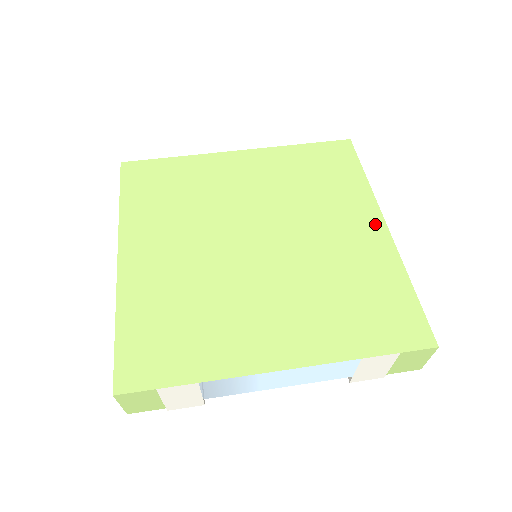
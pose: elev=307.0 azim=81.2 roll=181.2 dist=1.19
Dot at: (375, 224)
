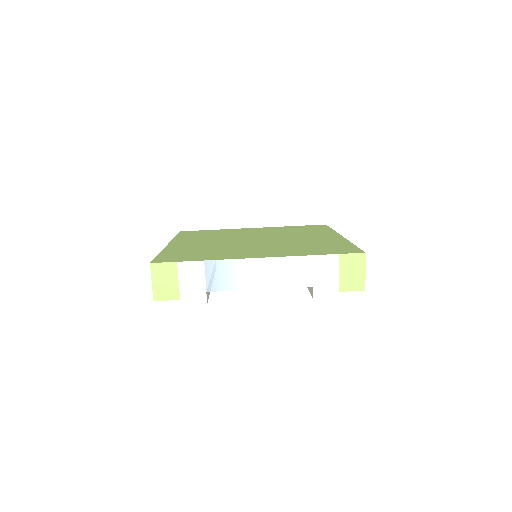
Dot at: (334, 236)
